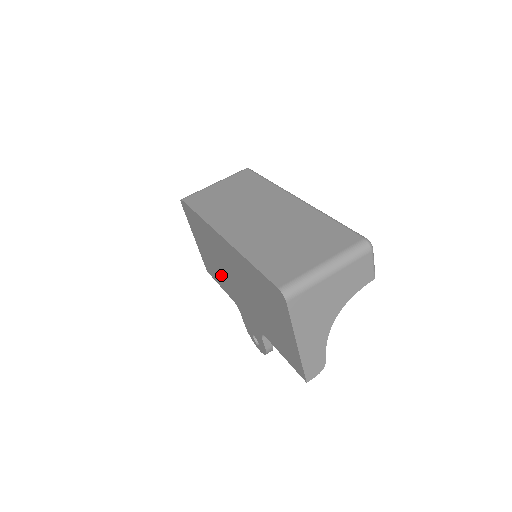
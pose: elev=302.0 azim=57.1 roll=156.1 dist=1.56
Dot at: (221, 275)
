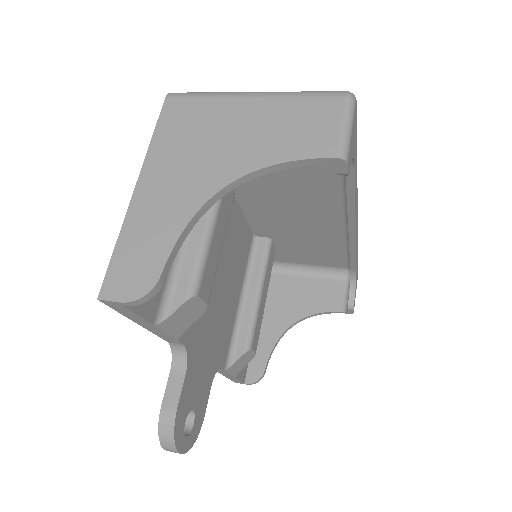
Dot at: occluded
